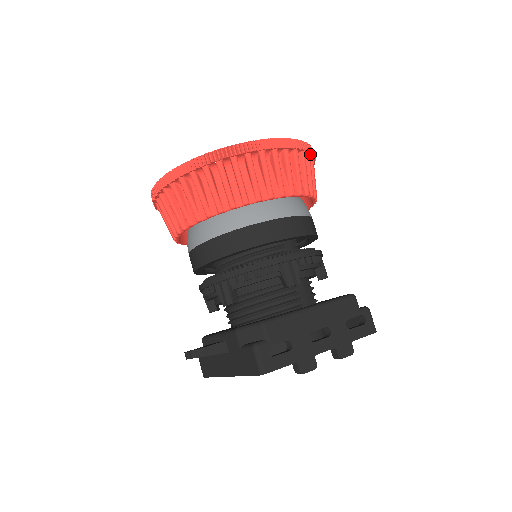
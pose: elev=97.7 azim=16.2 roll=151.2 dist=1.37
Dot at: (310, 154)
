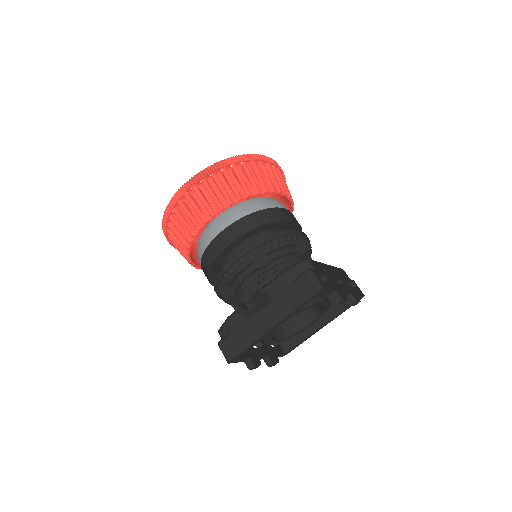
Dot at: occluded
